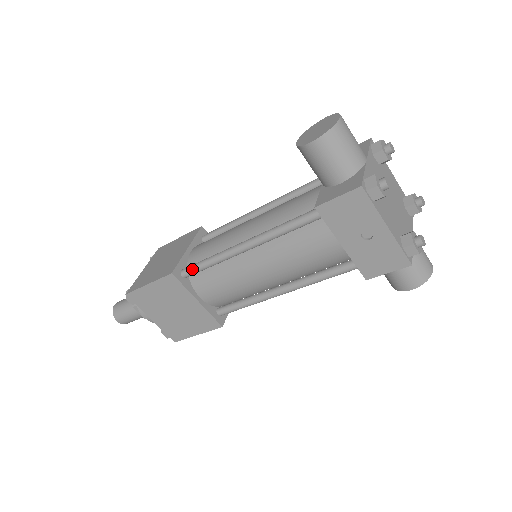
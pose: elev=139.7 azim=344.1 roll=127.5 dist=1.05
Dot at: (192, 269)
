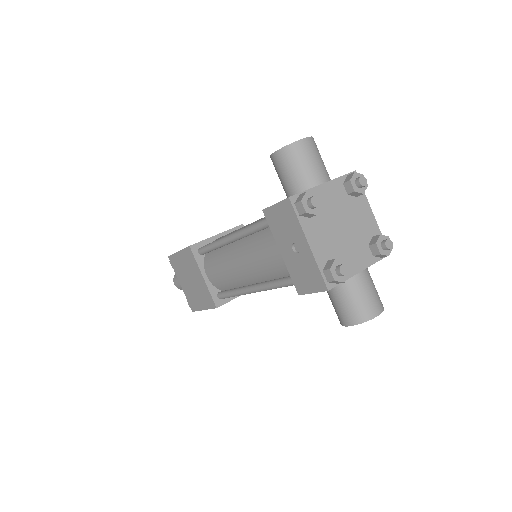
Dot at: (203, 248)
